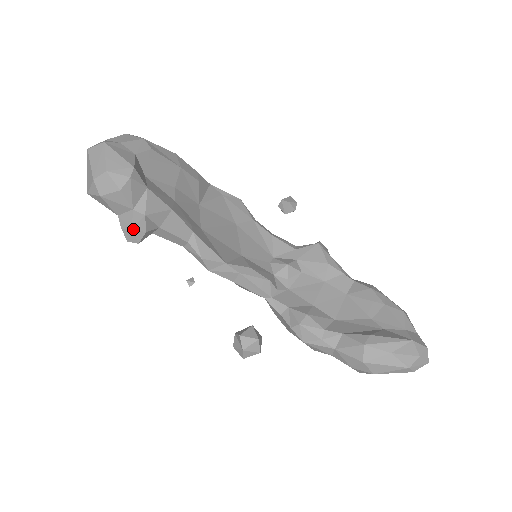
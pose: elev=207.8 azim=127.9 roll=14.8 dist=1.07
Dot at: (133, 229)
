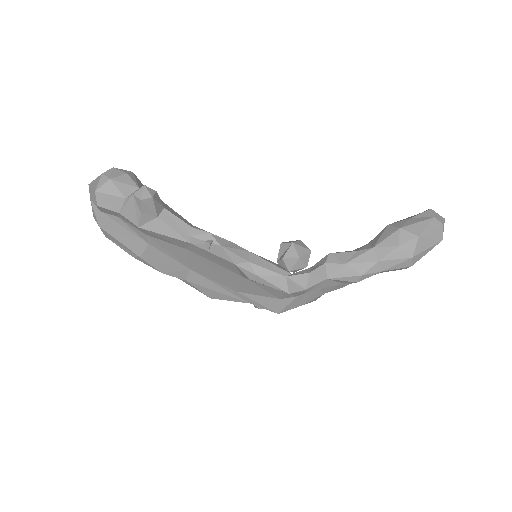
Dot at: (145, 186)
